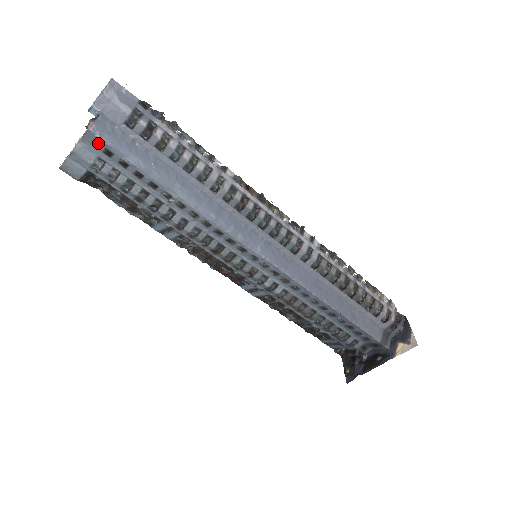
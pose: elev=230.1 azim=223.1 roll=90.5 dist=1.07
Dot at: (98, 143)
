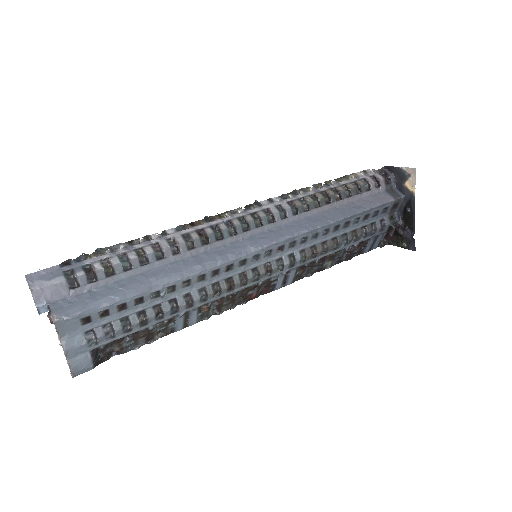
Dot at: (72, 323)
